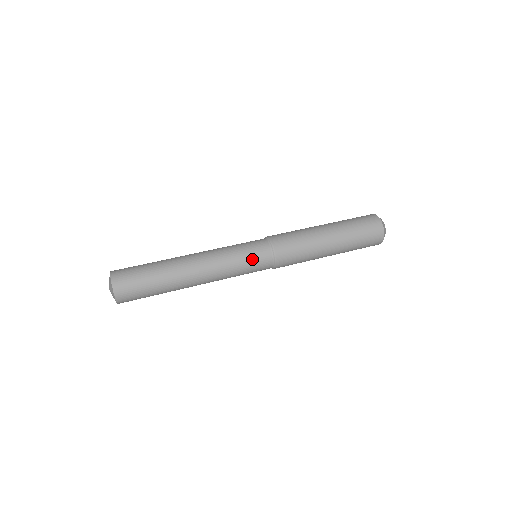
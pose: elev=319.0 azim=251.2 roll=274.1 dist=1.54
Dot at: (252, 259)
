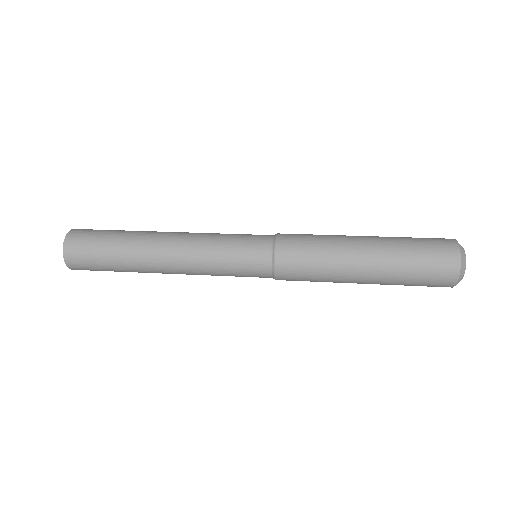
Dot at: (243, 241)
